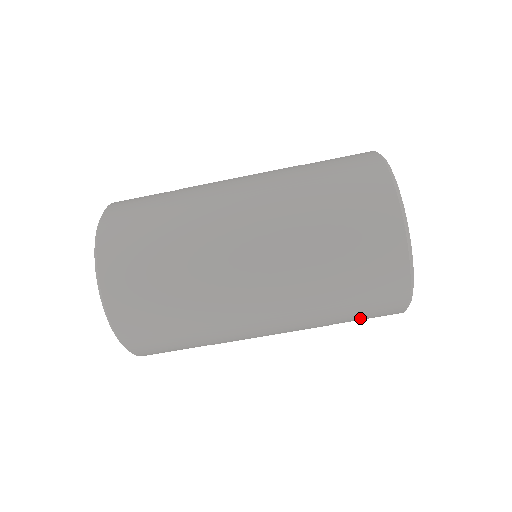
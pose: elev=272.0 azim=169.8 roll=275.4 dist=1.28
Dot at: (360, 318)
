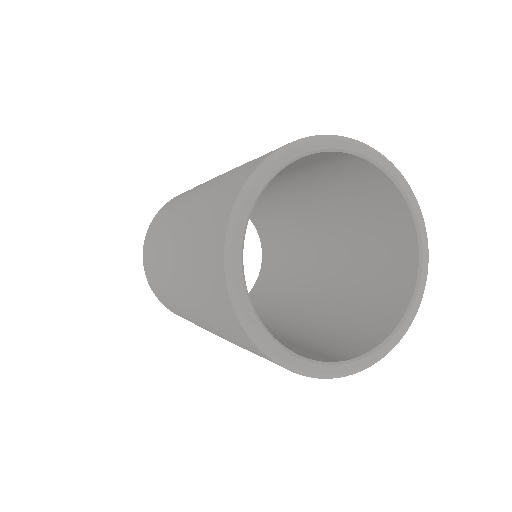
Dot at: occluded
